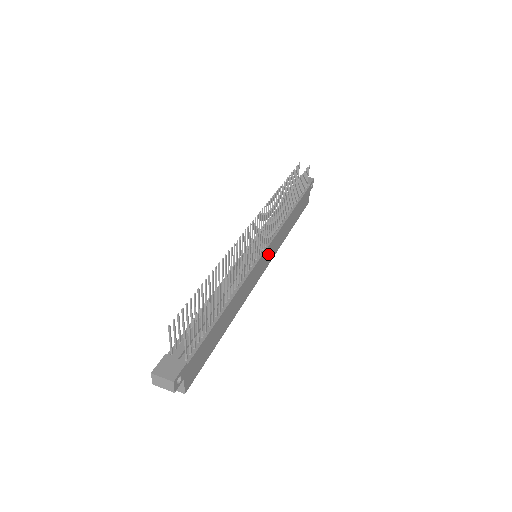
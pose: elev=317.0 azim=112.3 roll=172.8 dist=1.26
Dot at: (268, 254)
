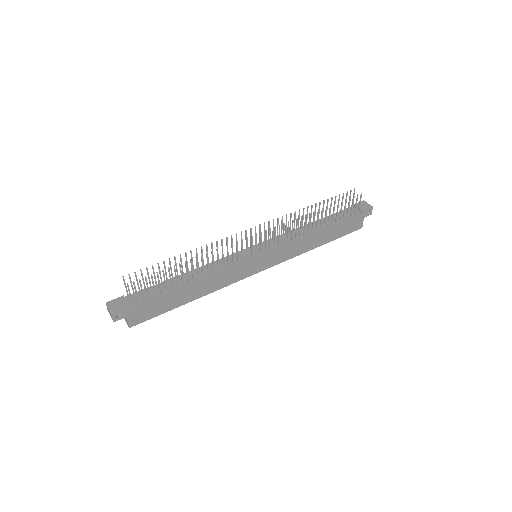
Dot at: (269, 258)
